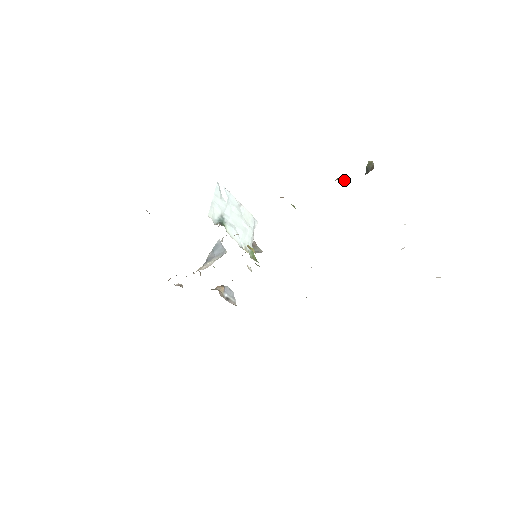
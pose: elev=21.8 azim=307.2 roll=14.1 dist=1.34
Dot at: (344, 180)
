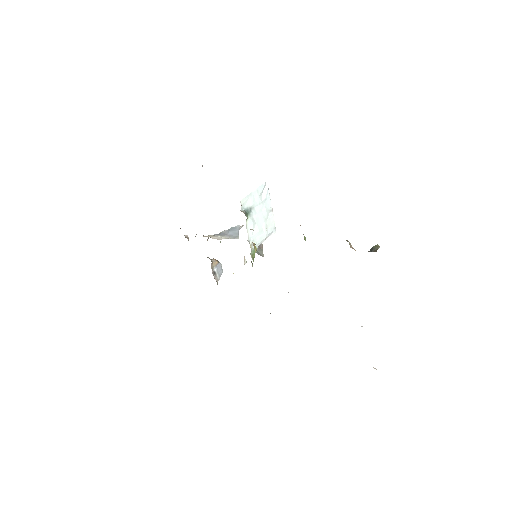
Dot at: (351, 245)
